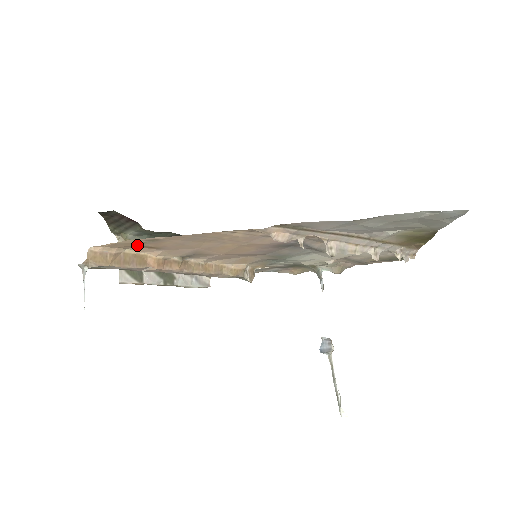
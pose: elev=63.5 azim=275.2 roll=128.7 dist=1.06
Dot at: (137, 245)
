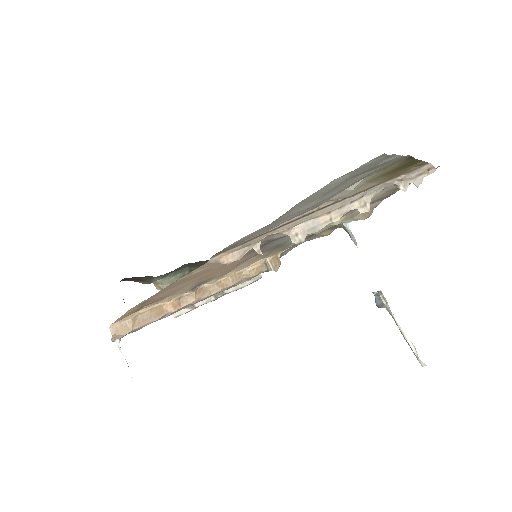
Dot at: (141, 307)
